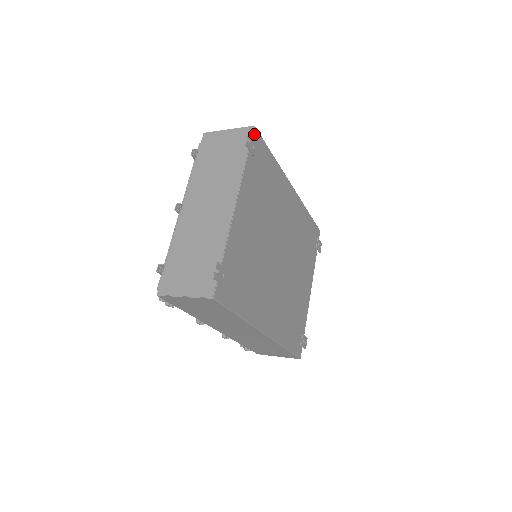
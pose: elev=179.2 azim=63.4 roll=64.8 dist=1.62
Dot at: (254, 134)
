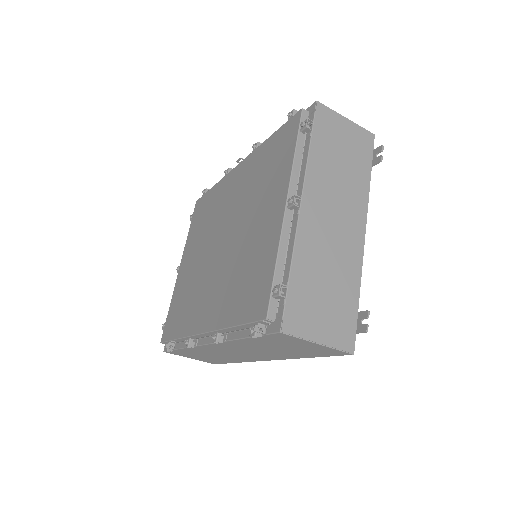
Dot at: (372, 144)
